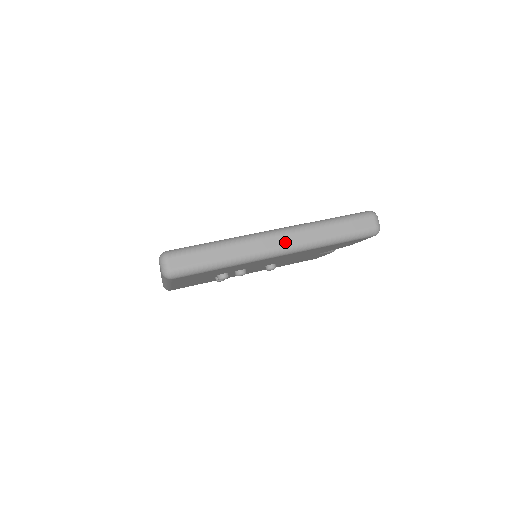
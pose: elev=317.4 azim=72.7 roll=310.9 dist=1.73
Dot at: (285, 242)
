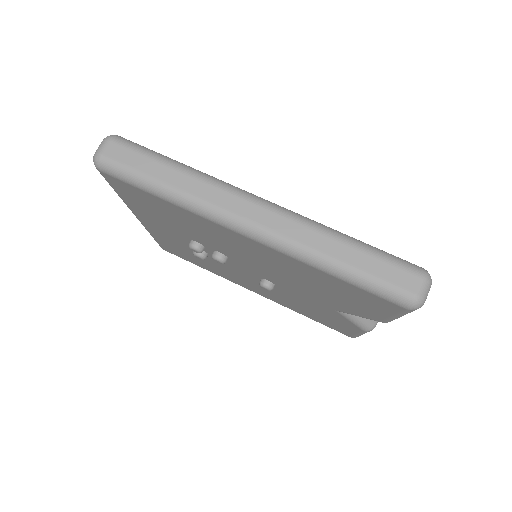
Dot at: (264, 220)
